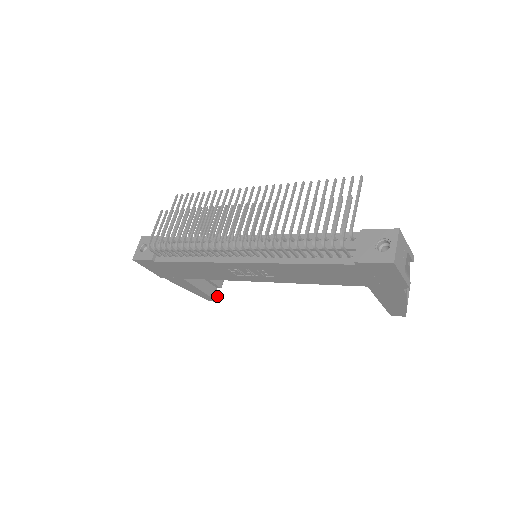
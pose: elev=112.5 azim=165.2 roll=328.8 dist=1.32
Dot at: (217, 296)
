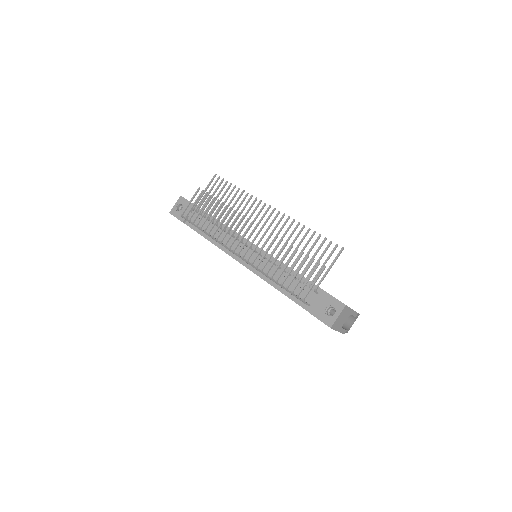
Dot at: occluded
